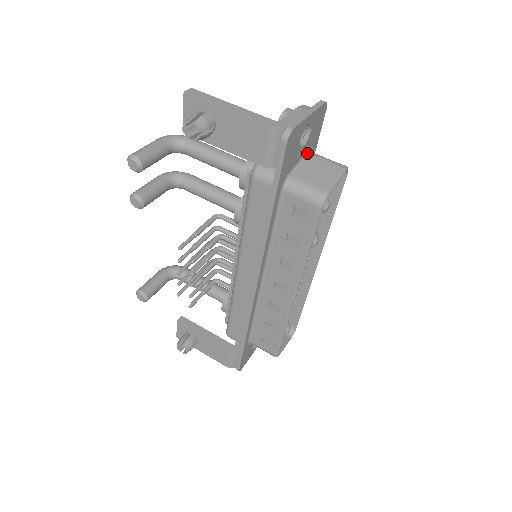
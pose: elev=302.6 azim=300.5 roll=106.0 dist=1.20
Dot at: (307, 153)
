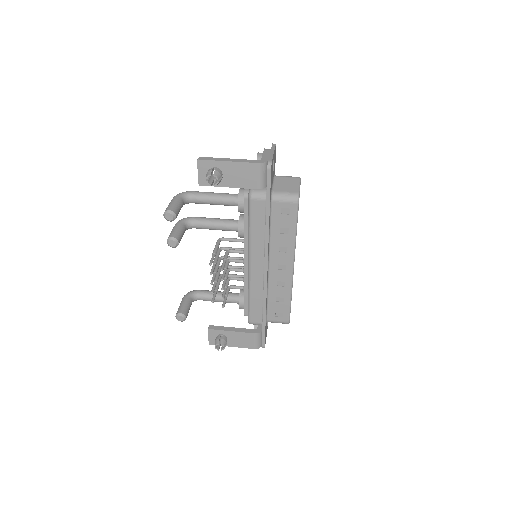
Dot at: (274, 176)
